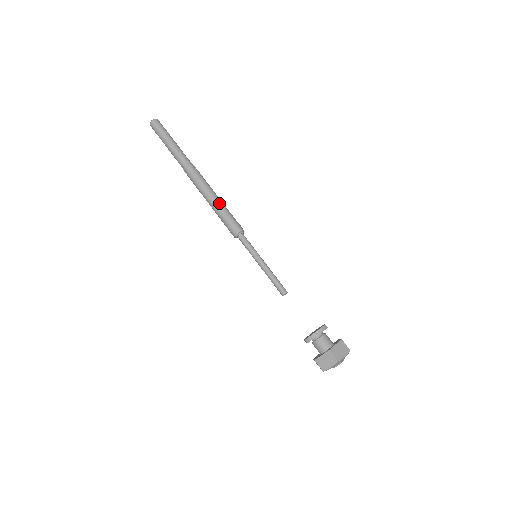
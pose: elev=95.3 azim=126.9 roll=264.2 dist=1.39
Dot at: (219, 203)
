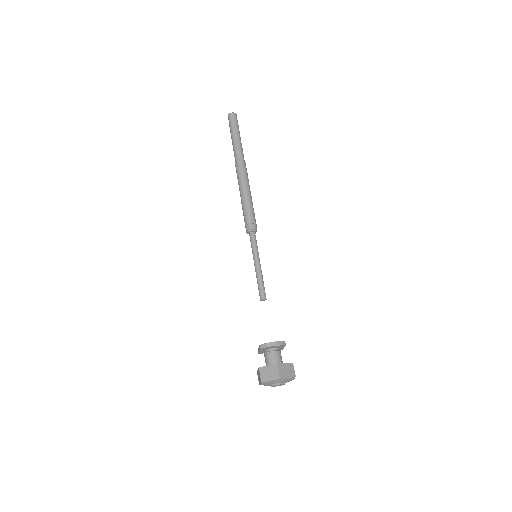
Dot at: (249, 198)
